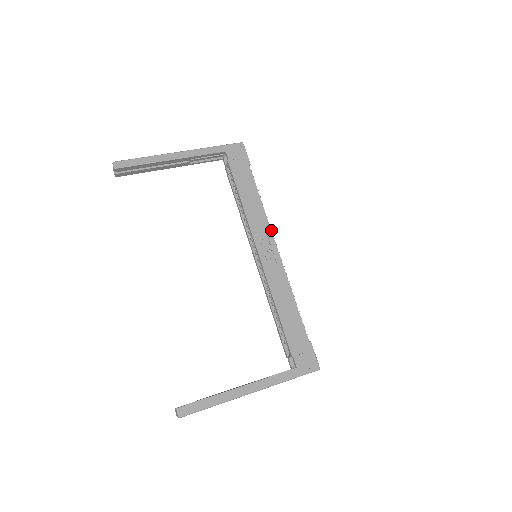
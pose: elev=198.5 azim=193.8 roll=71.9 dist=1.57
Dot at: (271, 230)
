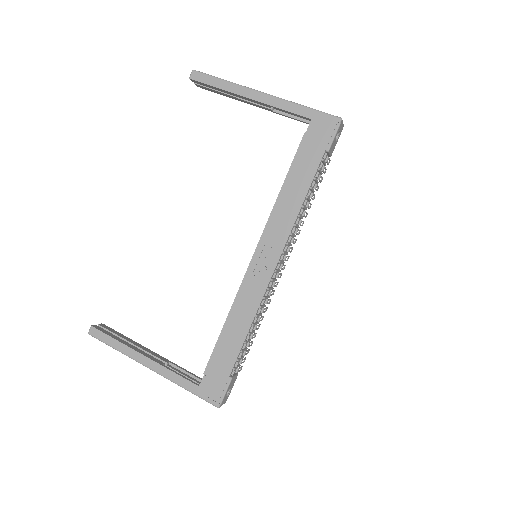
Dot at: (287, 242)
